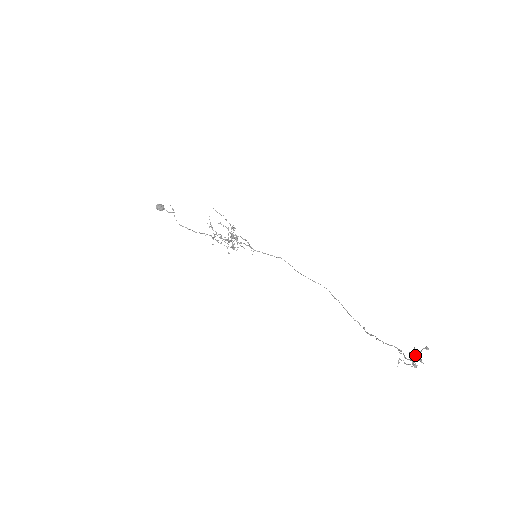
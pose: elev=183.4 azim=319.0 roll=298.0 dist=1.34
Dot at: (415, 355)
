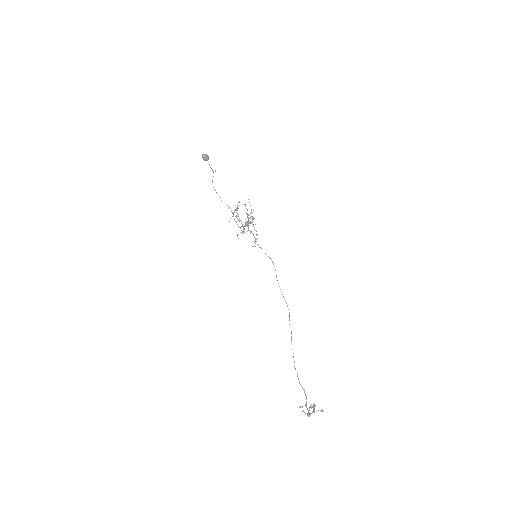
Dot at: occluded
